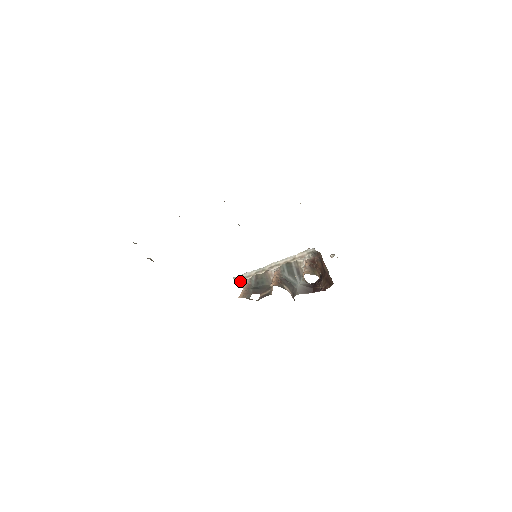
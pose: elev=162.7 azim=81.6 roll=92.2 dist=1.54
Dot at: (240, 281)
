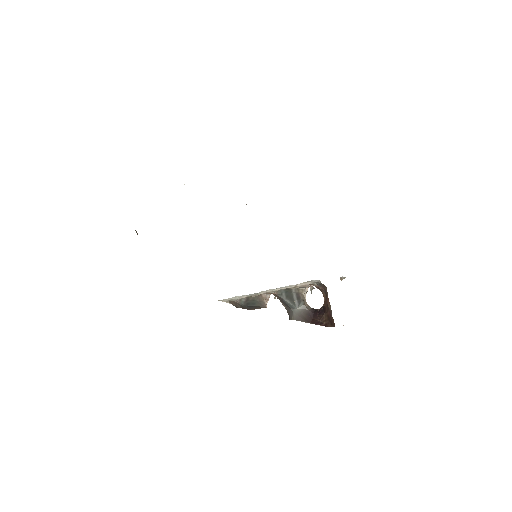
Dot at: (227, 302)
